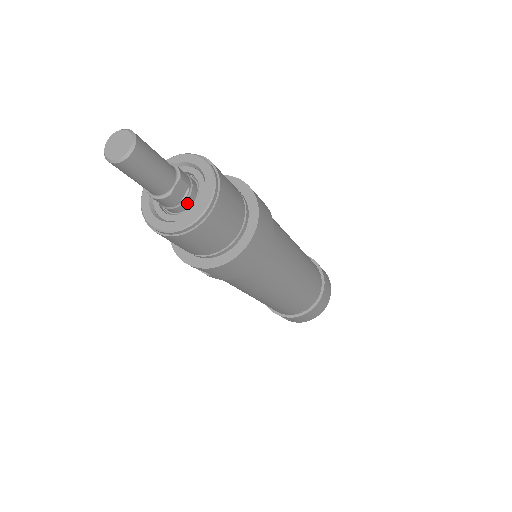
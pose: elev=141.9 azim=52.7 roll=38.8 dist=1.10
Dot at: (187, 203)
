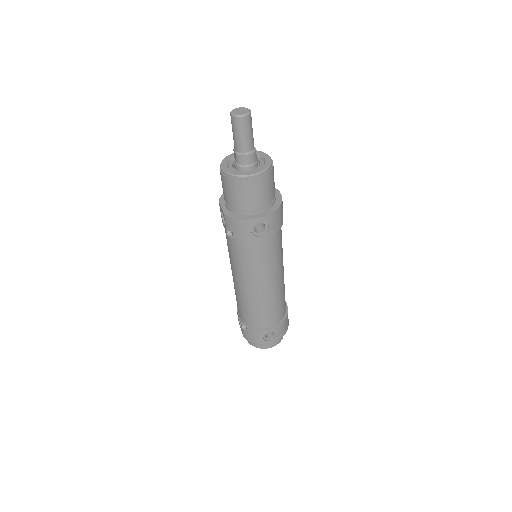
Dot at: occluded
